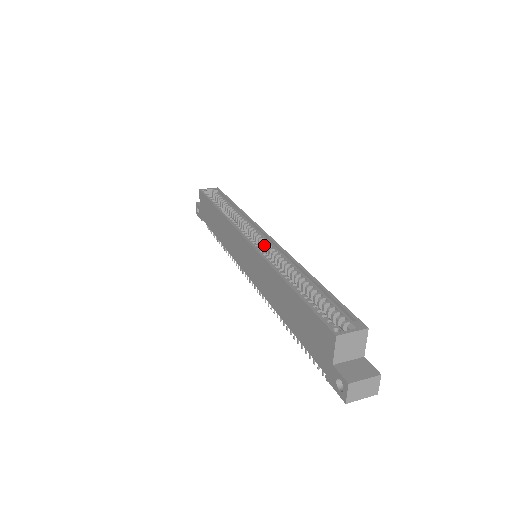
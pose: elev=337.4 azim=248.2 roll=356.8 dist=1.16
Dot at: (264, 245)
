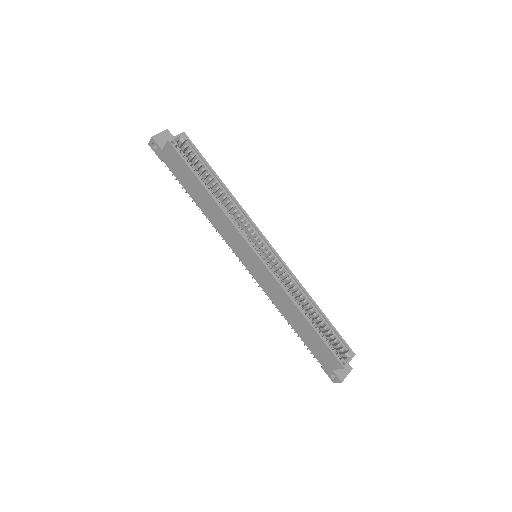
Dot at: occluded
